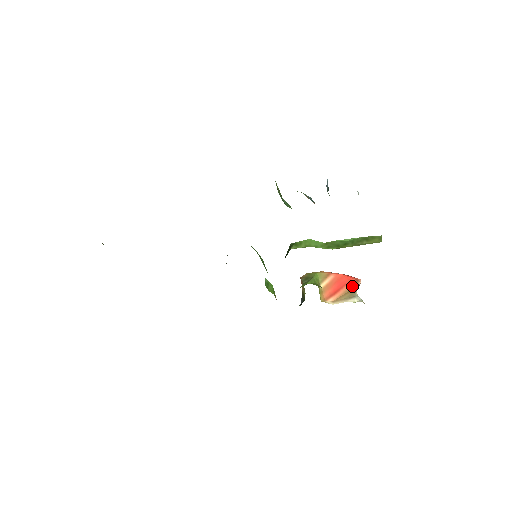
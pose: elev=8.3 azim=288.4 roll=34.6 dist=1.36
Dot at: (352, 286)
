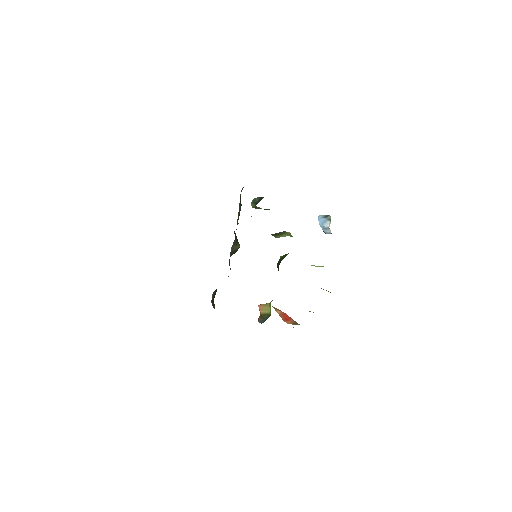
Dot at: (294, 321)
